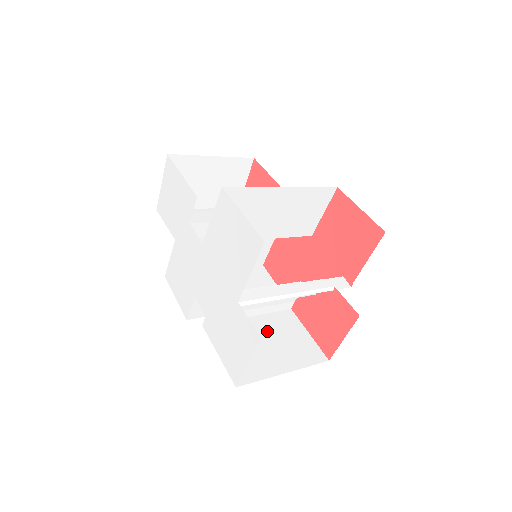
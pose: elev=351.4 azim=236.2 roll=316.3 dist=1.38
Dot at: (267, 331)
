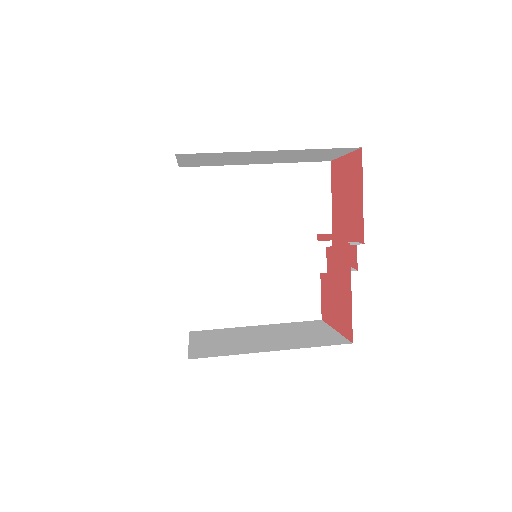
Dot at: (272, 331)
